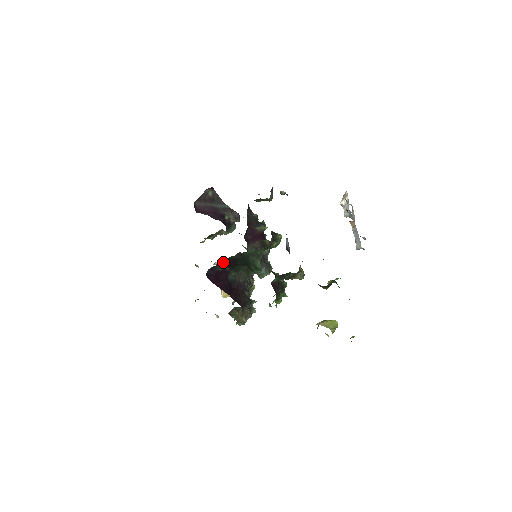
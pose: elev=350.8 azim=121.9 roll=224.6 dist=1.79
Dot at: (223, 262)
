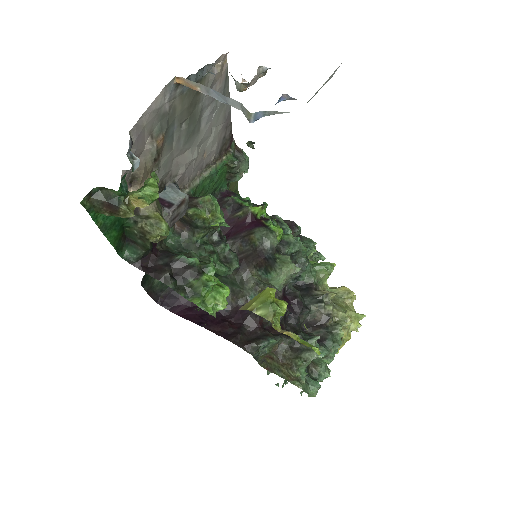
Dot at: occluded
